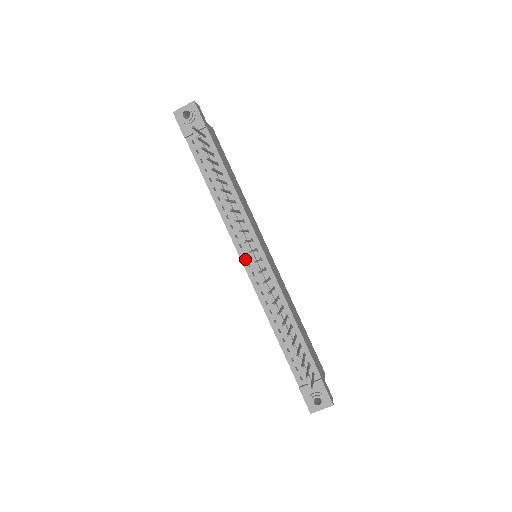
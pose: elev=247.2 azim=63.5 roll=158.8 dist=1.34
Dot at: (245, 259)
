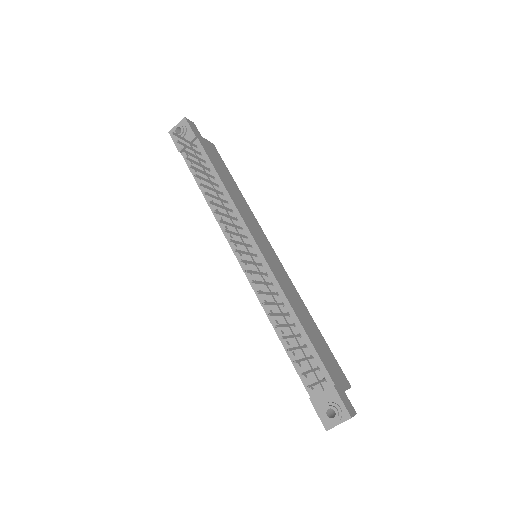
Dot at: (241, 258)
